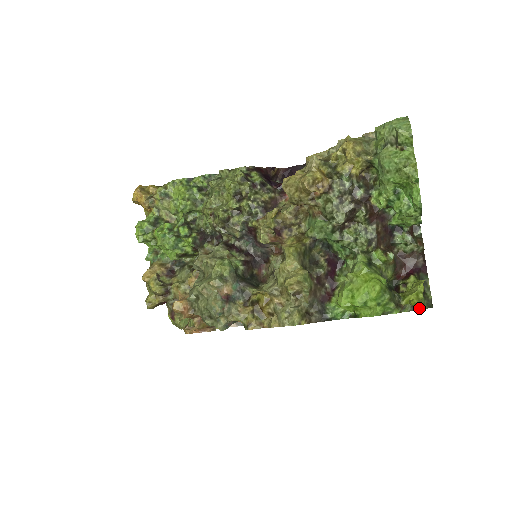
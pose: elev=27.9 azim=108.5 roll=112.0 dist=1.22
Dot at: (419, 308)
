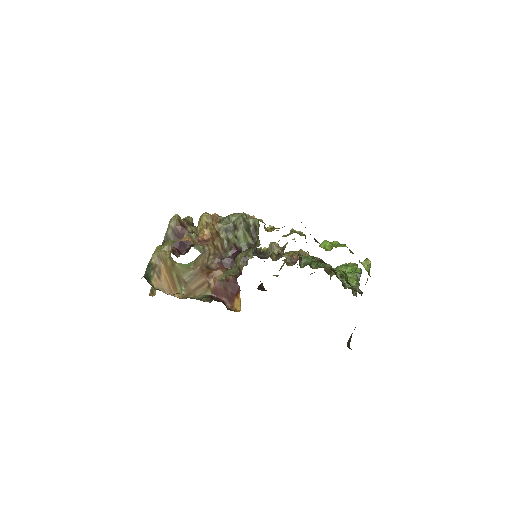
Dot at: (368, 274)
